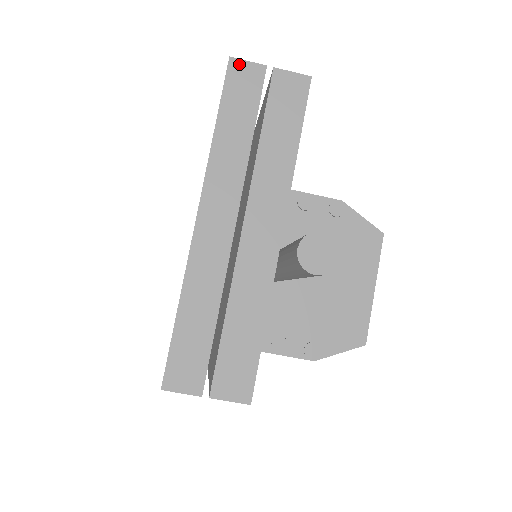
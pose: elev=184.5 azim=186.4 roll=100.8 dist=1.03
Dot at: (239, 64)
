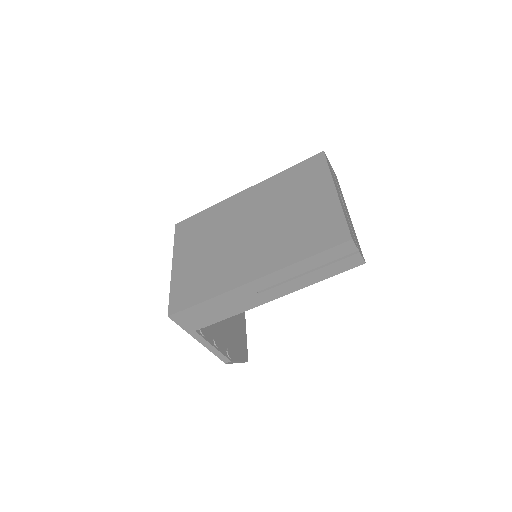
Dot at: occluded
